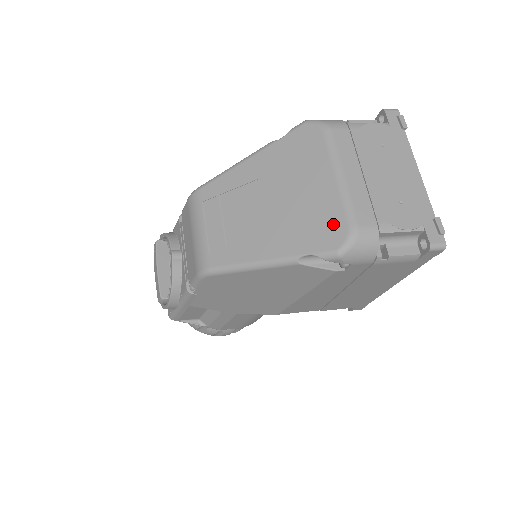
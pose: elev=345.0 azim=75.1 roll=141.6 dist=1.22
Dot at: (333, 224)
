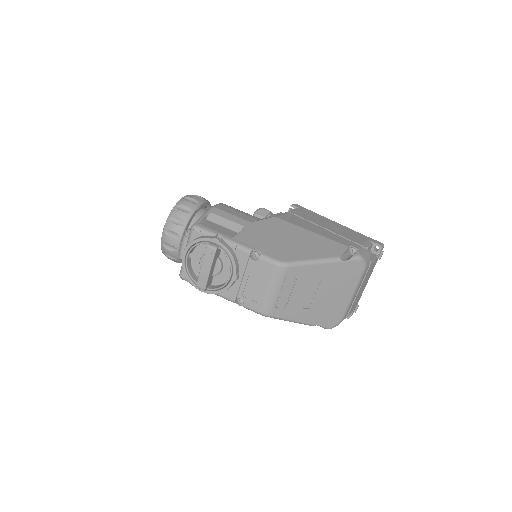
Dot at: (337, 317)
